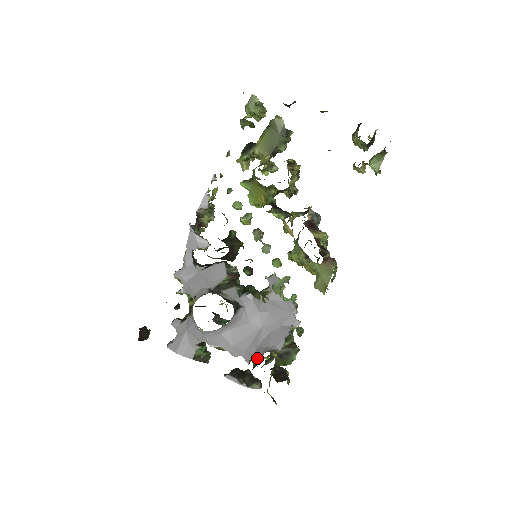
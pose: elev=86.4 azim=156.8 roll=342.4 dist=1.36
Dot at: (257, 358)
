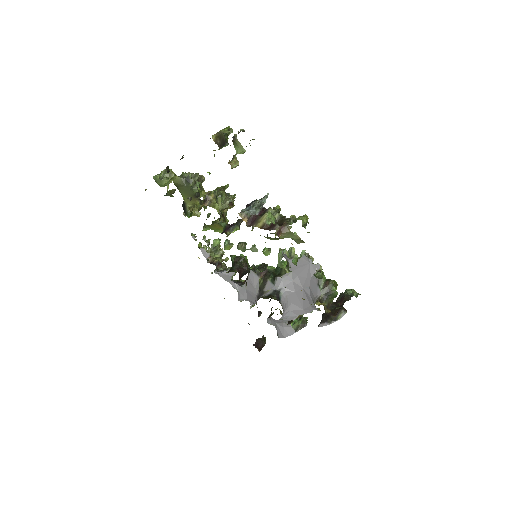
Dot at: occluded
